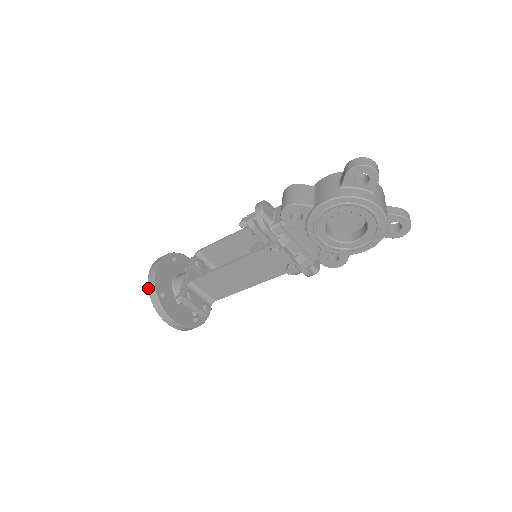
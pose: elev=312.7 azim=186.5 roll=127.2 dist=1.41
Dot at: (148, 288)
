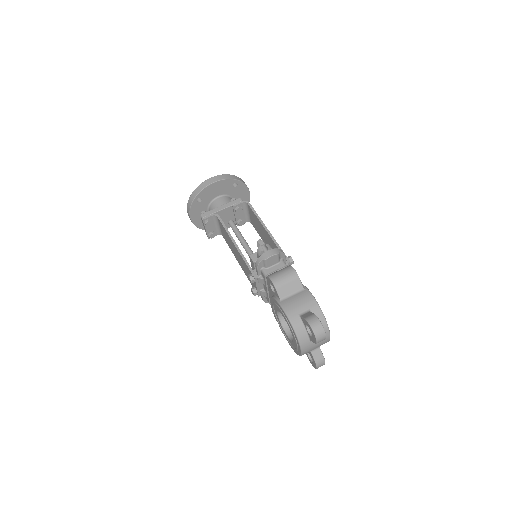
Dot at: (197, 187)
